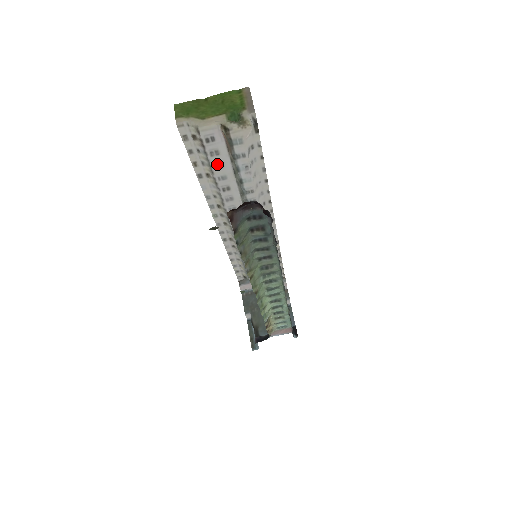
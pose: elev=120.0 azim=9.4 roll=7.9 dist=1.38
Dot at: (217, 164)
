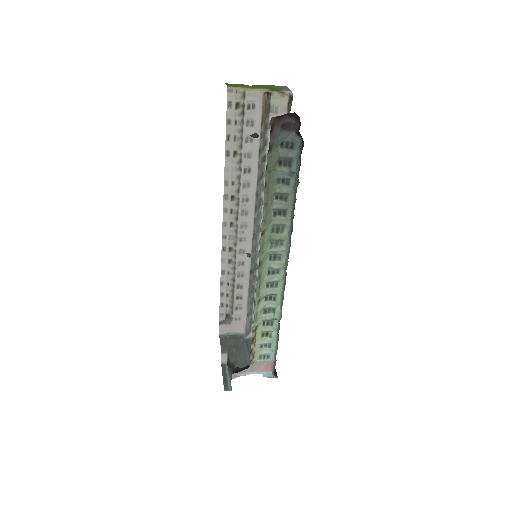
Dot at: (248, 137)
